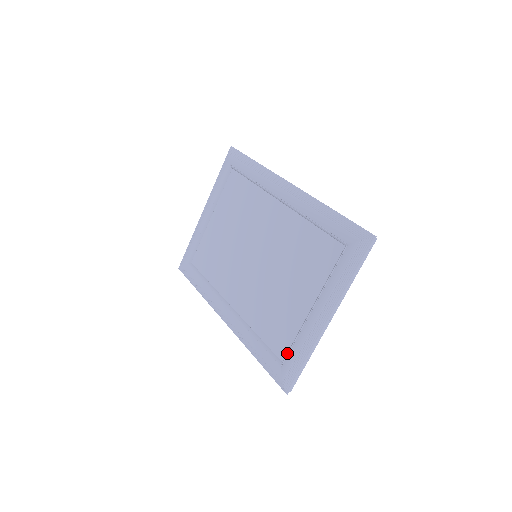
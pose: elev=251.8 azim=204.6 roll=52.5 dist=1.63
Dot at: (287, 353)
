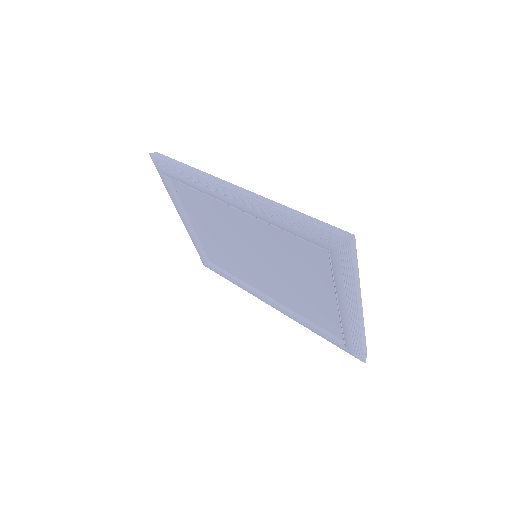
Dot at: occluded
